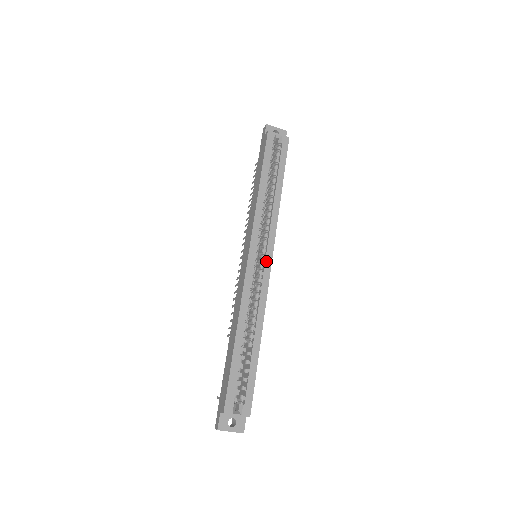
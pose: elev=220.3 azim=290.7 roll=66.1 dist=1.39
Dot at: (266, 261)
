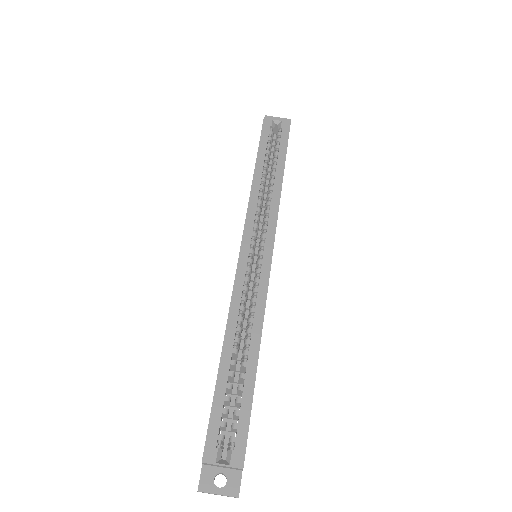
Dot at: (264, 256)
